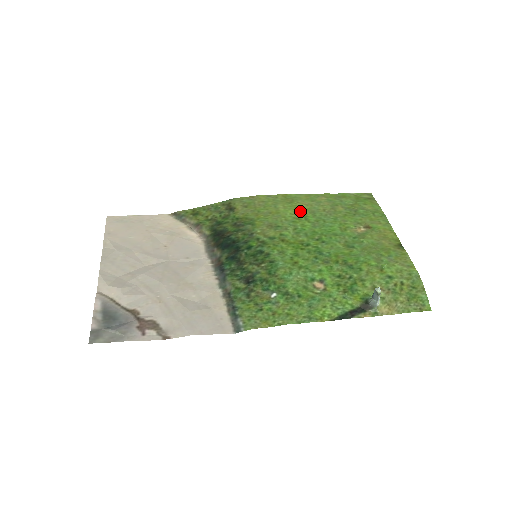
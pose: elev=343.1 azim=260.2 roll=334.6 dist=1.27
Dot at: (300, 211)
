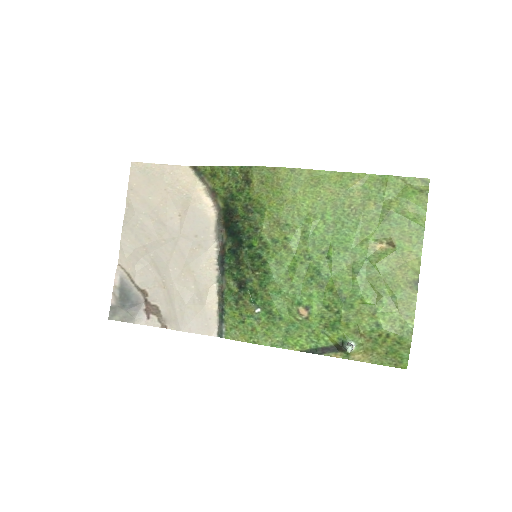
Dot at: (320, 203)
